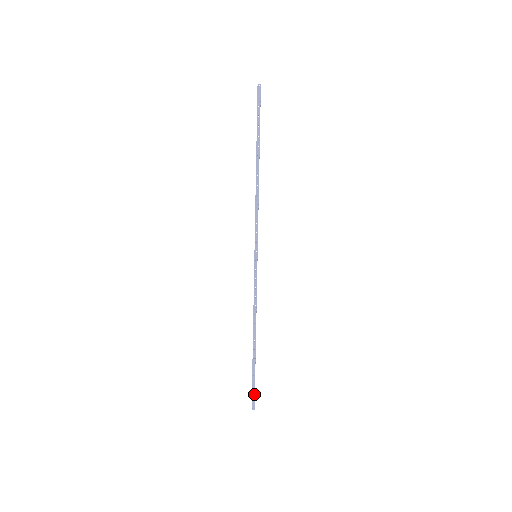
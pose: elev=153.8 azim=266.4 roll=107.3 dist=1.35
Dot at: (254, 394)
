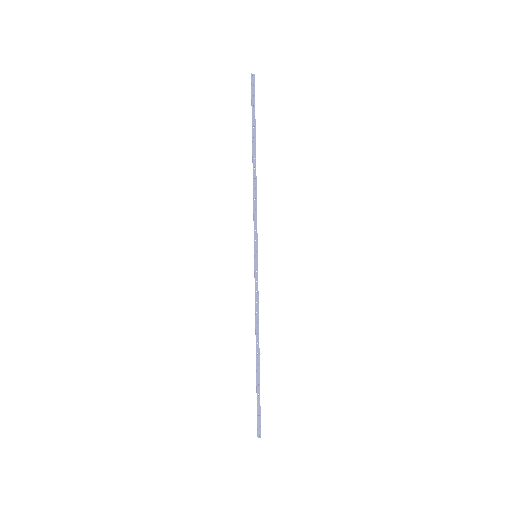
Dot at: (260, 418)
